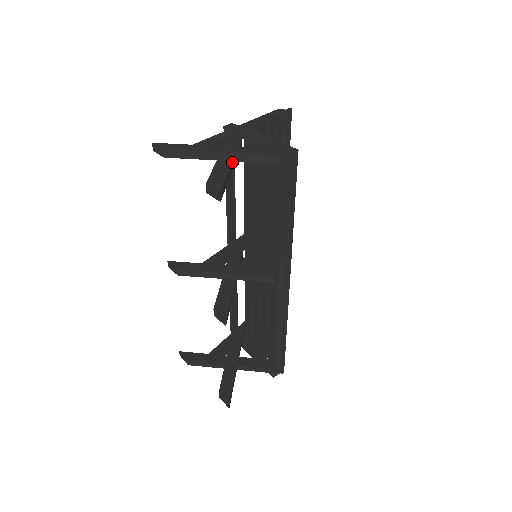
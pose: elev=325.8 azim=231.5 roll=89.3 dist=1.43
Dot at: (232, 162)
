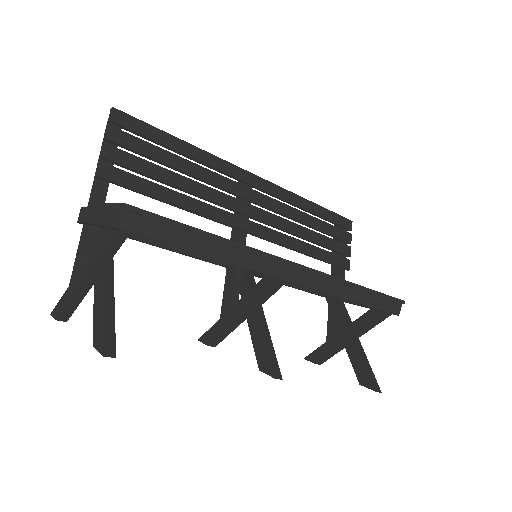
Dot at: (102, 275)
